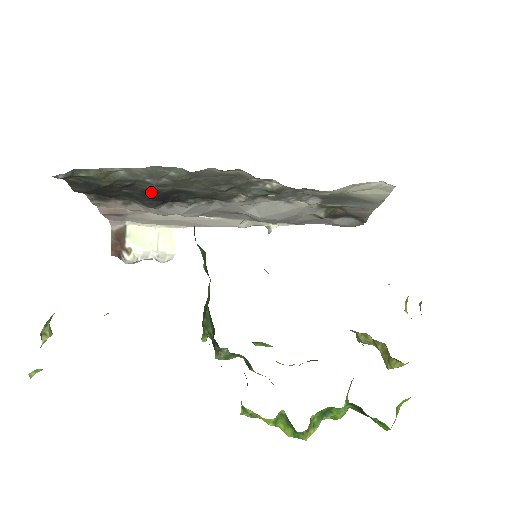
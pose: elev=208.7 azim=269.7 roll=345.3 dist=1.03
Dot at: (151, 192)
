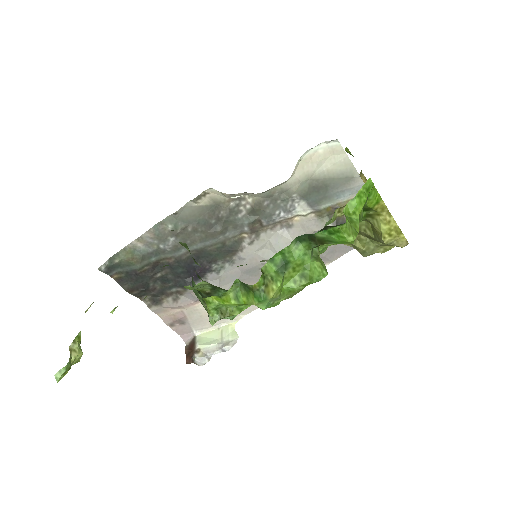
Dot at: (175, 264)
